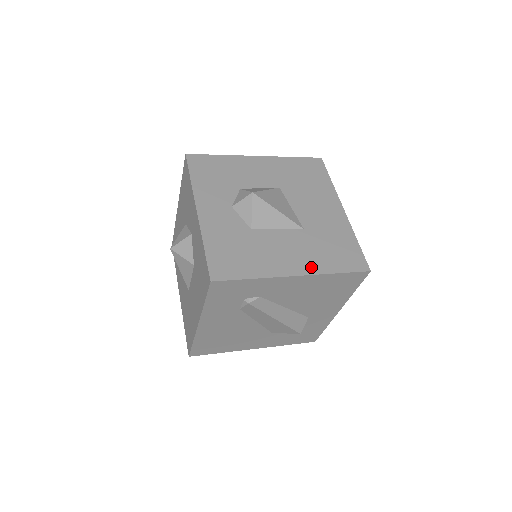
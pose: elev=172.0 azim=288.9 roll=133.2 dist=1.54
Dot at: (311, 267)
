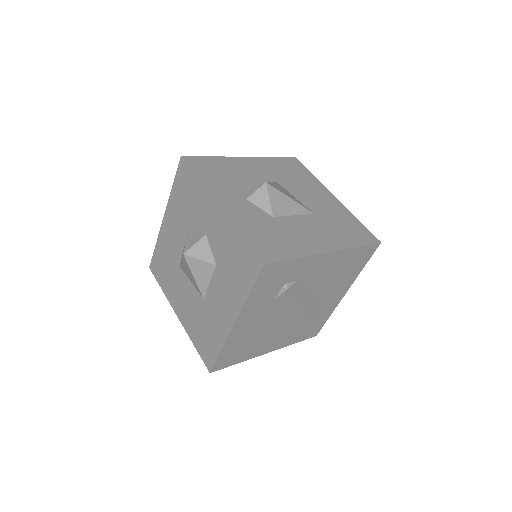
Dot at: (337, 244)
